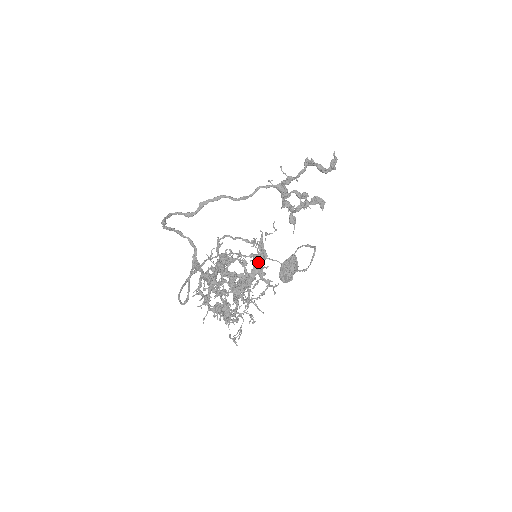
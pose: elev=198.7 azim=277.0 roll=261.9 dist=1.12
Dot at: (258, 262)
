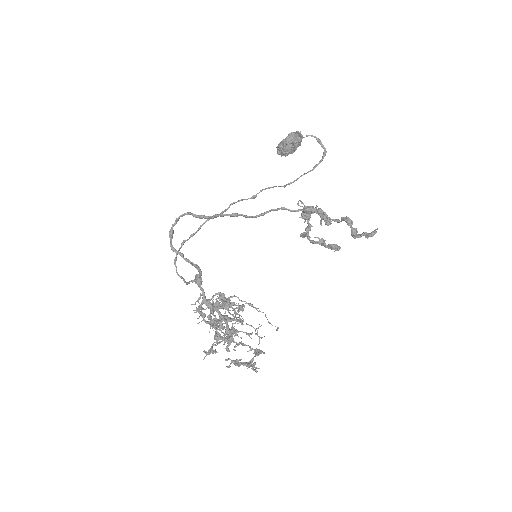
Dot at: occluded
